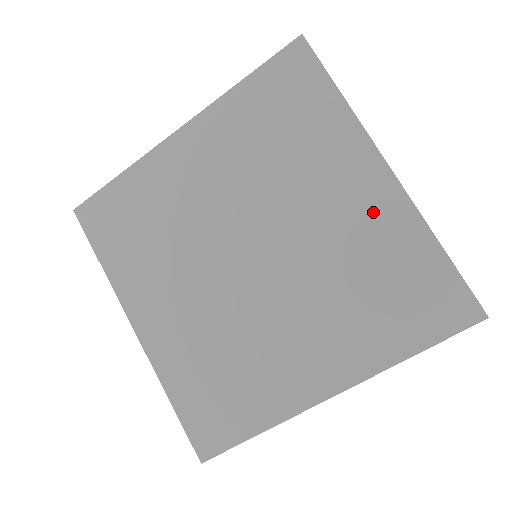
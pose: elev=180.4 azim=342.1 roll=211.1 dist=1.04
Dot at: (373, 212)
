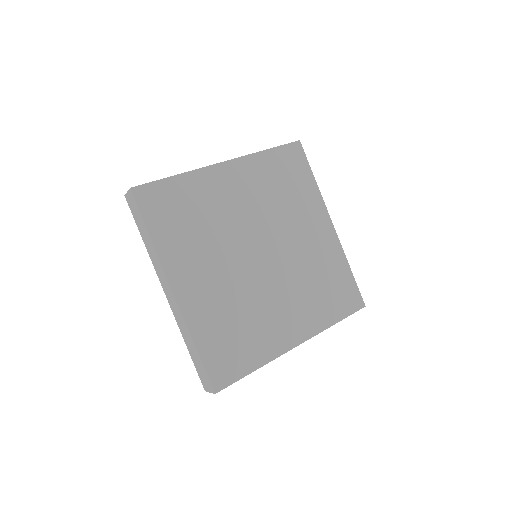
Dot at: (325, 245)
